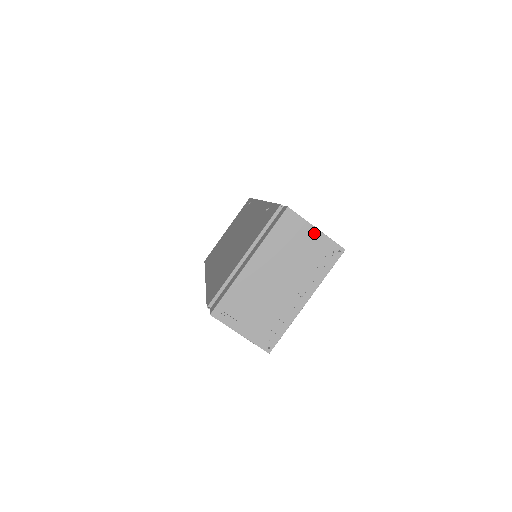
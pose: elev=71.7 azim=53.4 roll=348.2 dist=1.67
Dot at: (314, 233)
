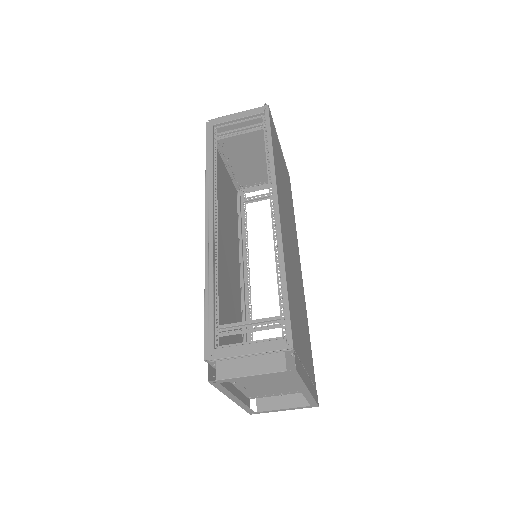
Dot at: occluded
